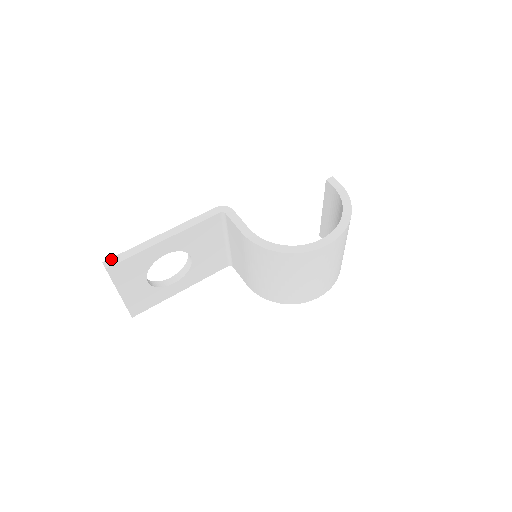
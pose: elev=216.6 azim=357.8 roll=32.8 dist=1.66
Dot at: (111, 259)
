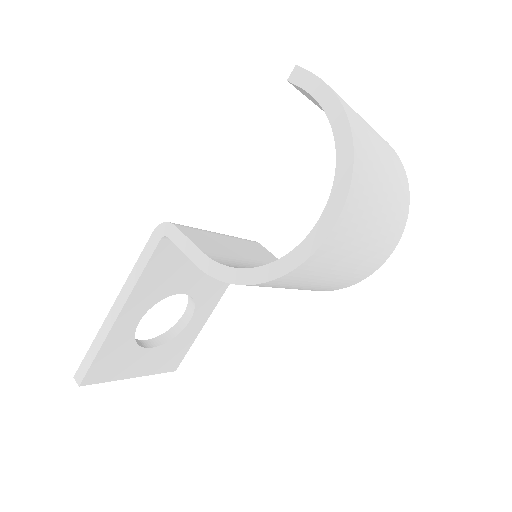
Dot at: (79, 370)
